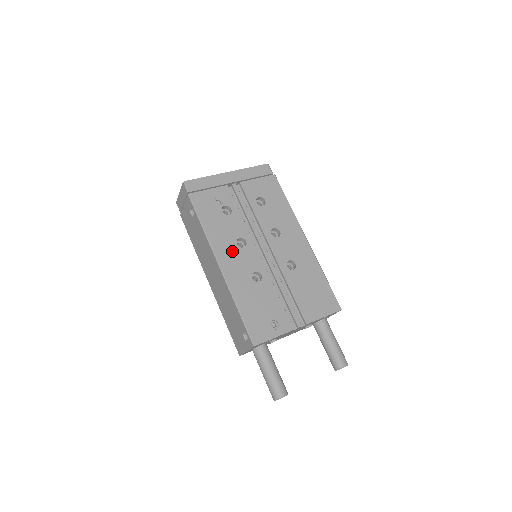
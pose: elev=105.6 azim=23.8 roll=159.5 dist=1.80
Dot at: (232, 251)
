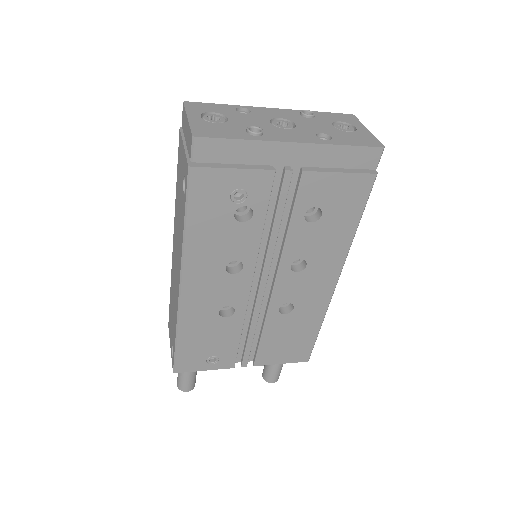
Dot at: (212, 275)
